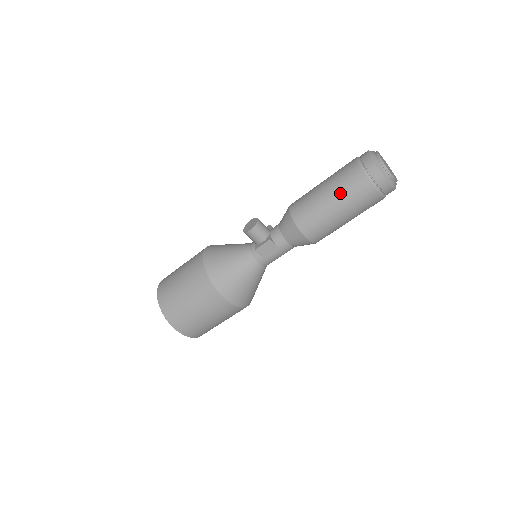
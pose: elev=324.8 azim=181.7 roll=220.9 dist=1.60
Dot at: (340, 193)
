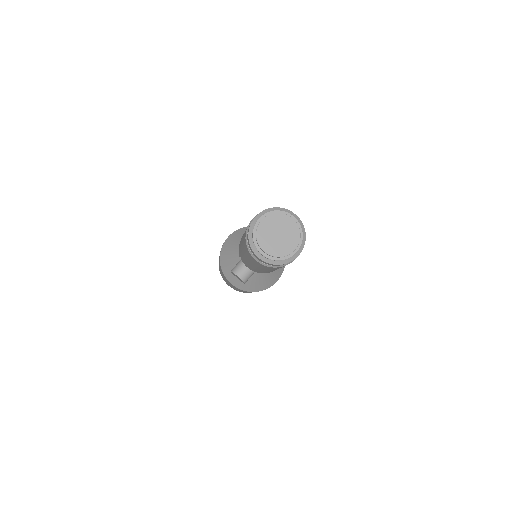
Dot at: occluded
